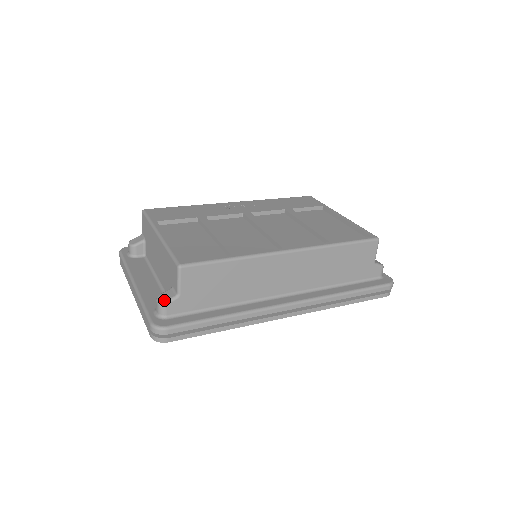
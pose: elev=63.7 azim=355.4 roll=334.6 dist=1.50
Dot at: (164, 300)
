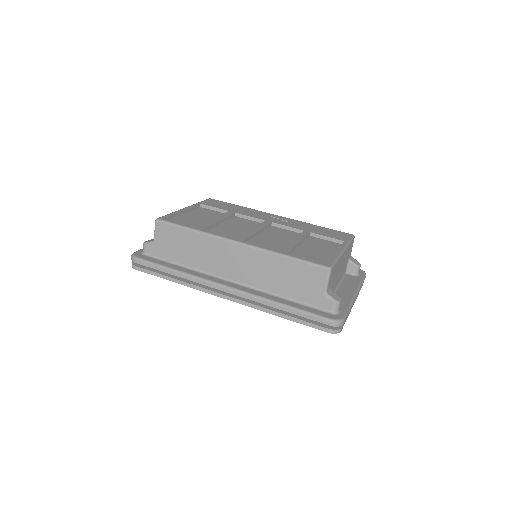
Dot at: (147, 241)
